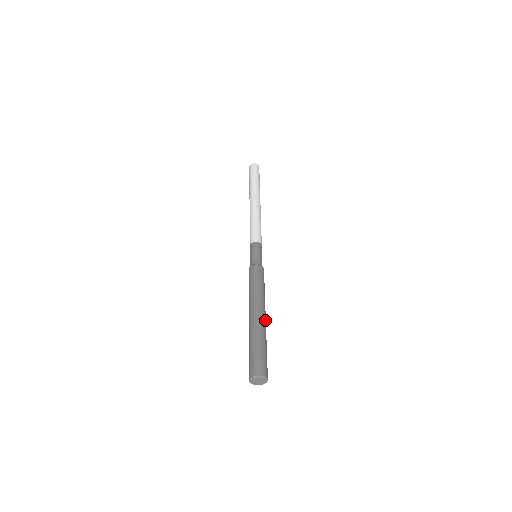
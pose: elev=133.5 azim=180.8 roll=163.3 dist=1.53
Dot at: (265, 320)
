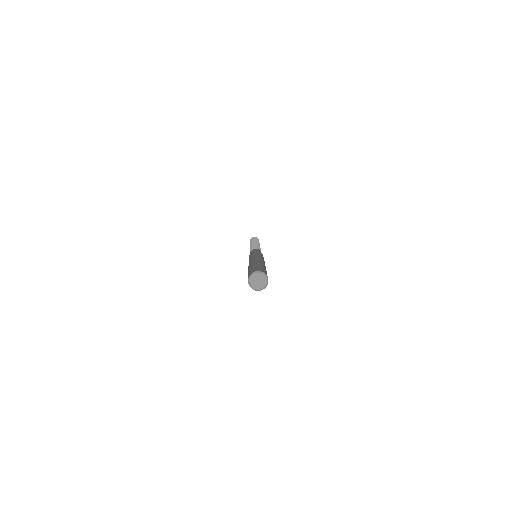
Dot at: (261, 261)
